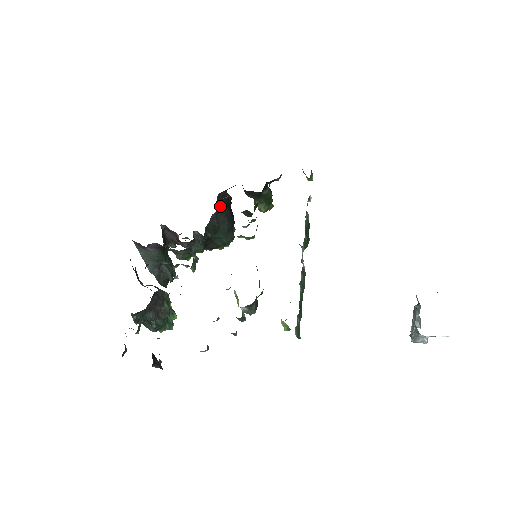
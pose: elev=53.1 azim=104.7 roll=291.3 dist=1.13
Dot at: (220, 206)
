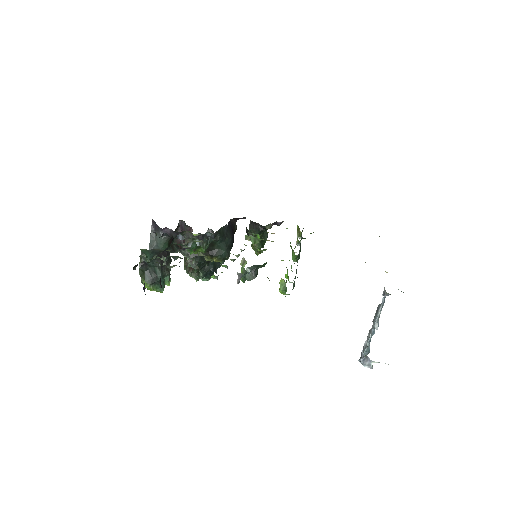
Dot at: (230, 226)
